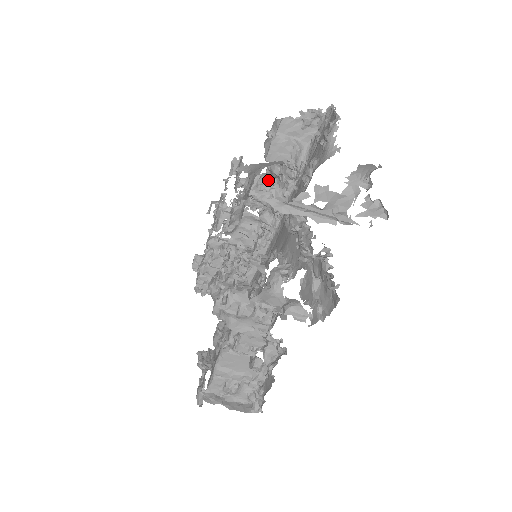
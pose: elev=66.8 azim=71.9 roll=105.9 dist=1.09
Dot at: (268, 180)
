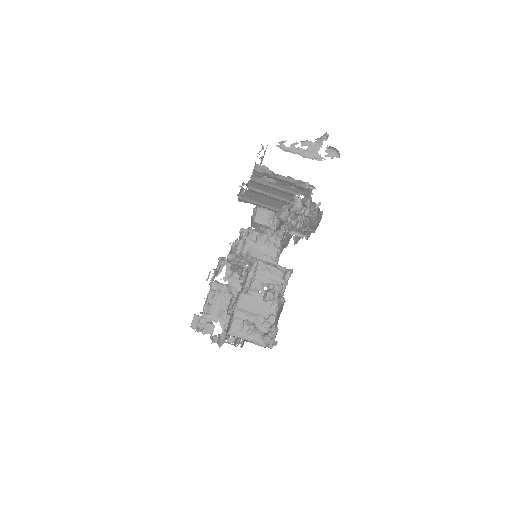
Dot at: occluded
